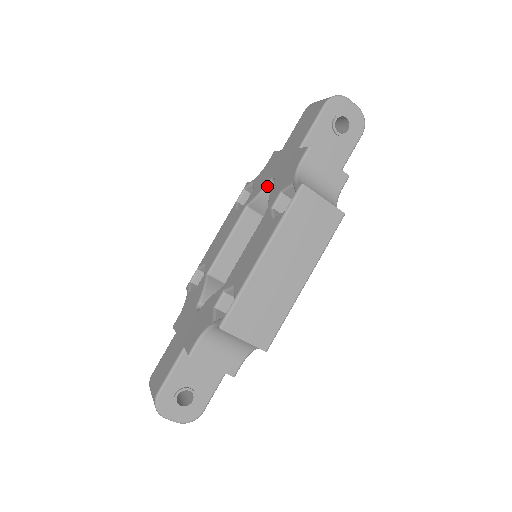
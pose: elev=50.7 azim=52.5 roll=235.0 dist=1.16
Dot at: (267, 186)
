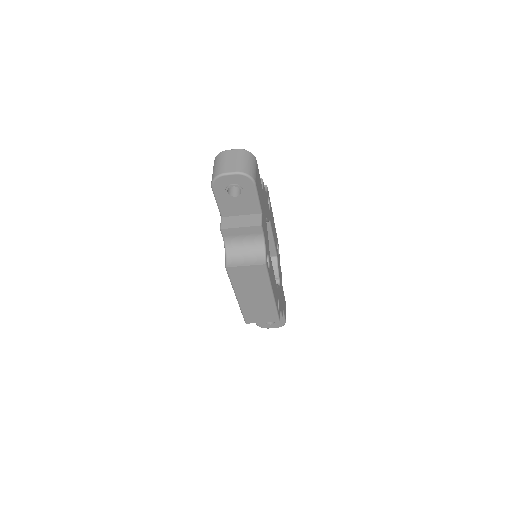
Dot at: occluded
